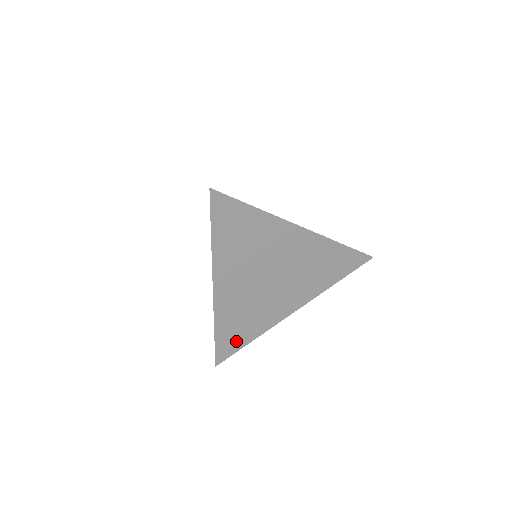
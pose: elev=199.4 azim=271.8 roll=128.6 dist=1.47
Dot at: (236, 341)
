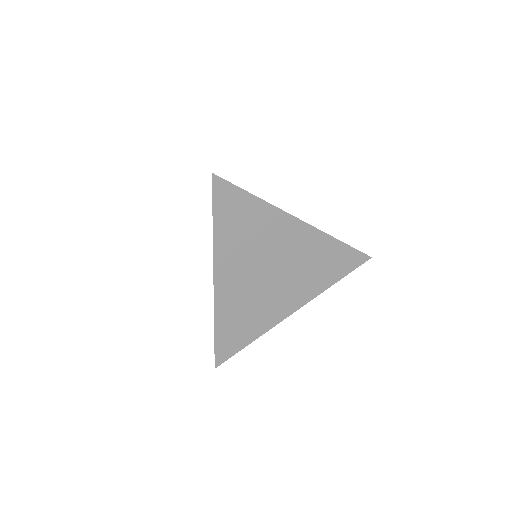
Dot at: (236, 341)
